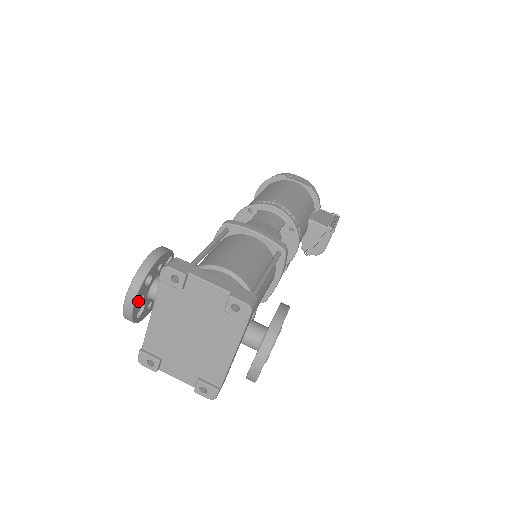
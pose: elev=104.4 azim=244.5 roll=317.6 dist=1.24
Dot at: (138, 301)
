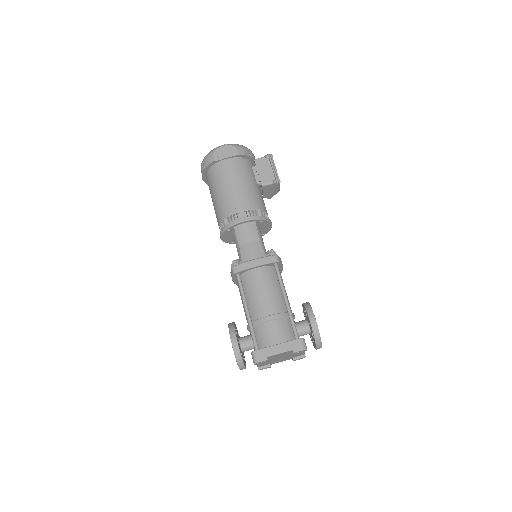
Dot at: (244, 363)
